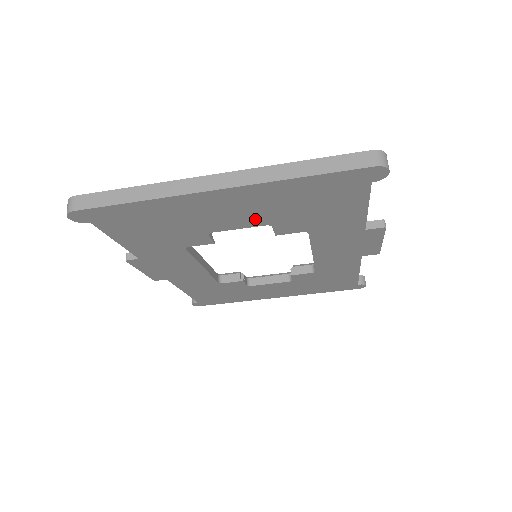
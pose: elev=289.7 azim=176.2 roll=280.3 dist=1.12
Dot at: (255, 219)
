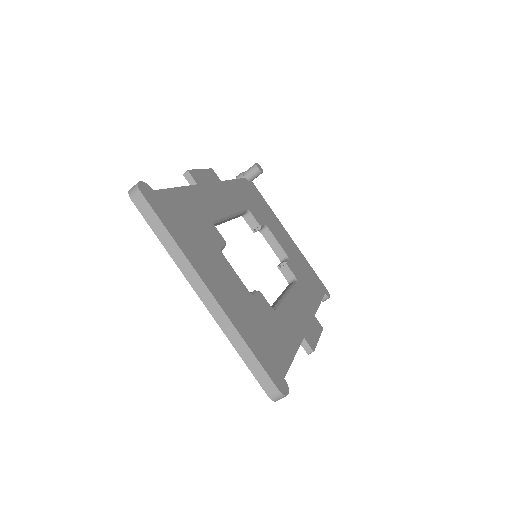
Dot at: occluded
